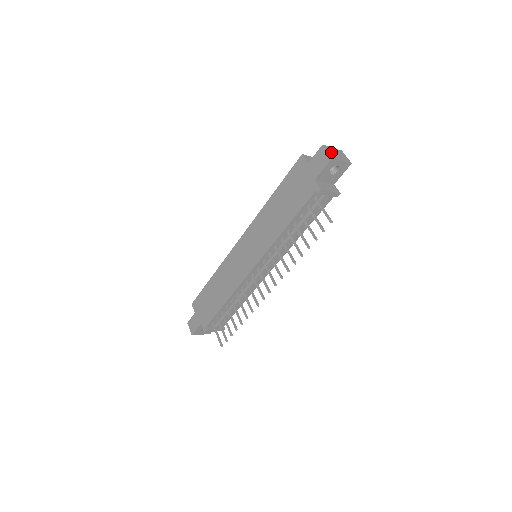
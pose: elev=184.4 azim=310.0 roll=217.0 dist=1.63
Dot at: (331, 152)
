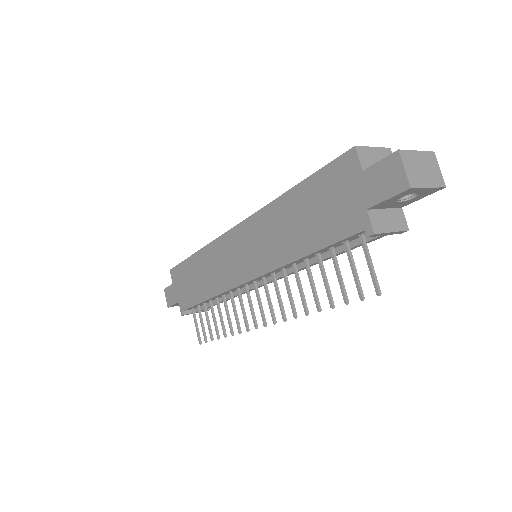
Dot at: (412, 168)
